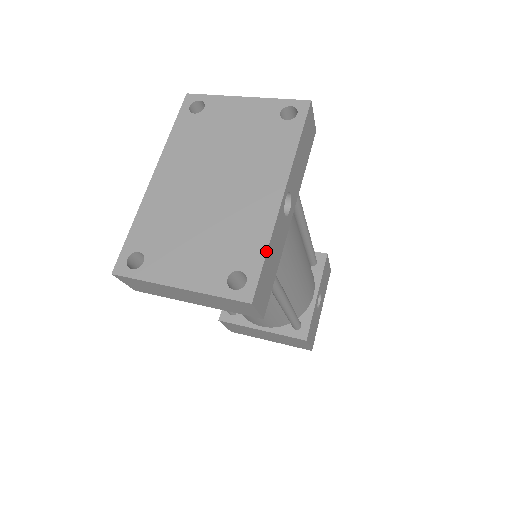
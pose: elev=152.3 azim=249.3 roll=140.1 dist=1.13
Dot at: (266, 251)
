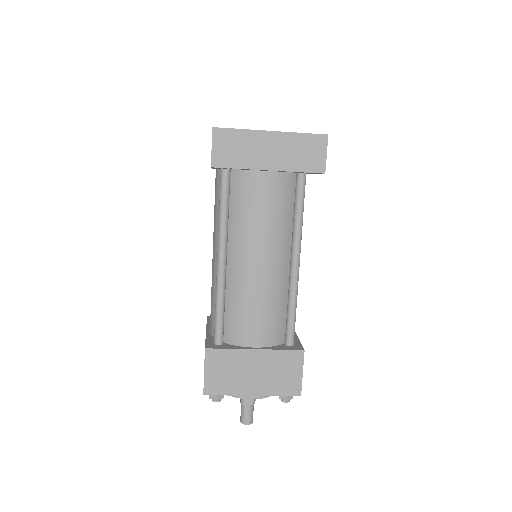
Dot at: occluded
